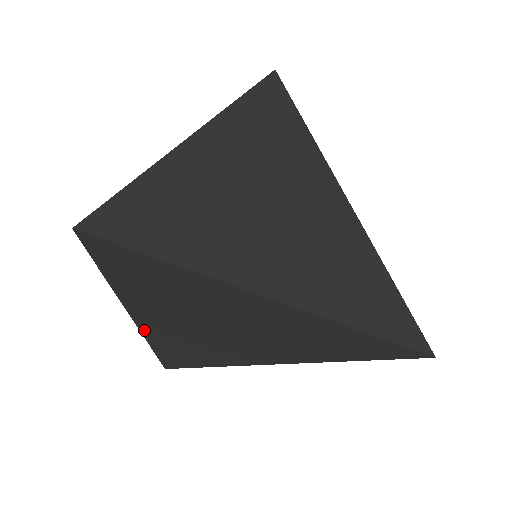
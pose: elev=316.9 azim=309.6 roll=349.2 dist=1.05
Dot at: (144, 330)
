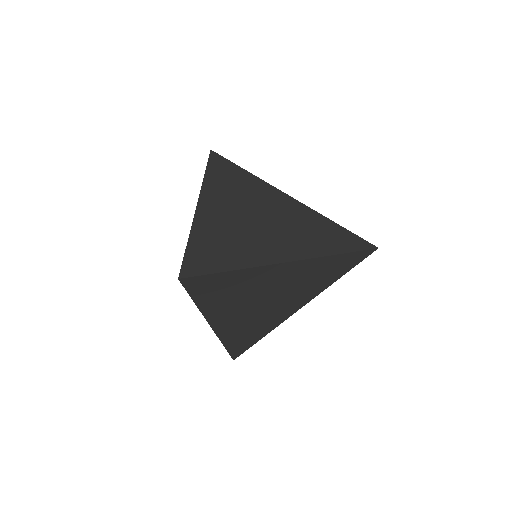
Dot at: (219, 333)
